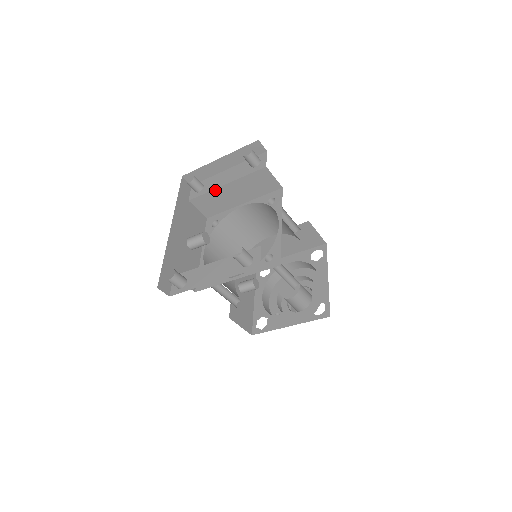
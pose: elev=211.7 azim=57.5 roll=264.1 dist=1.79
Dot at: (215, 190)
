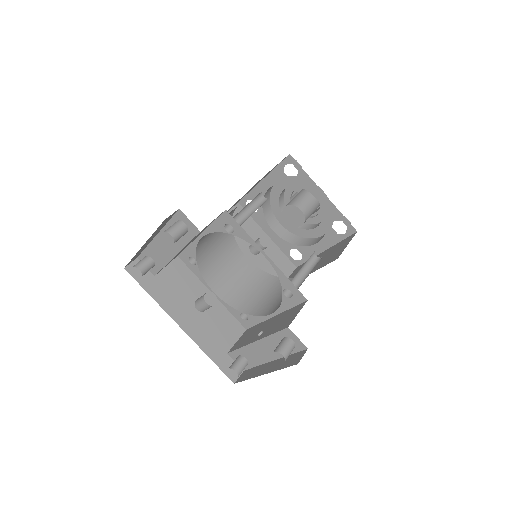
Dot at: (169, 261)
